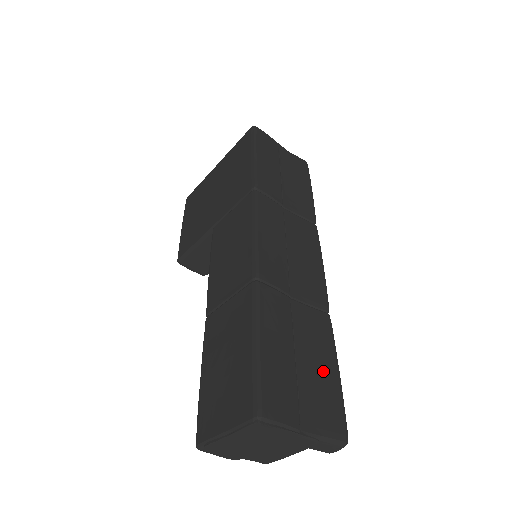
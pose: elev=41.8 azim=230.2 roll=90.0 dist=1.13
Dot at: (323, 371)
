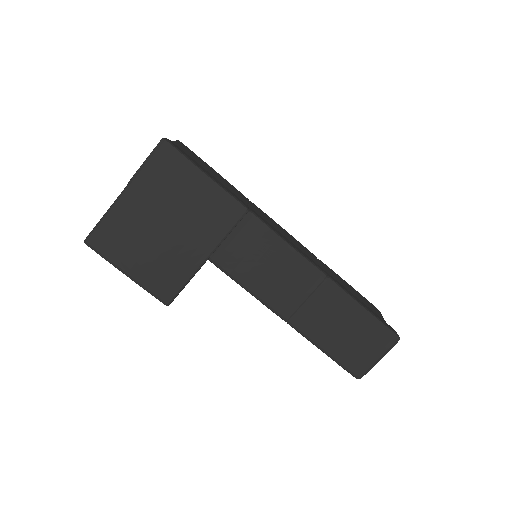
Dot at: (354, 291)
